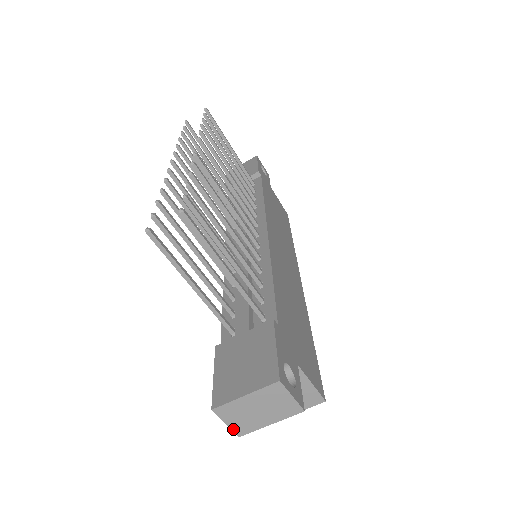
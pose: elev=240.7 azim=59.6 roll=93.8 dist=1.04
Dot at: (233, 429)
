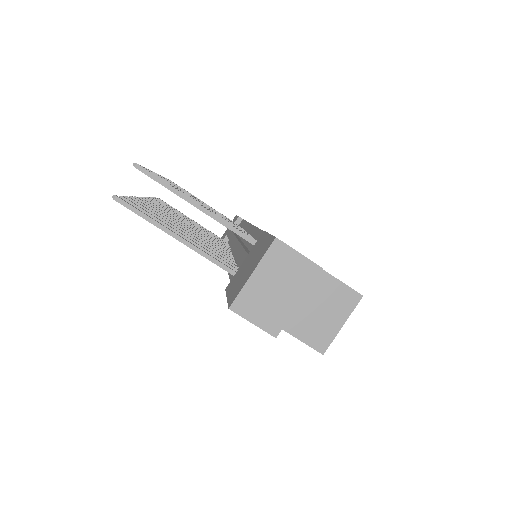
Dot at: (264, 328)
